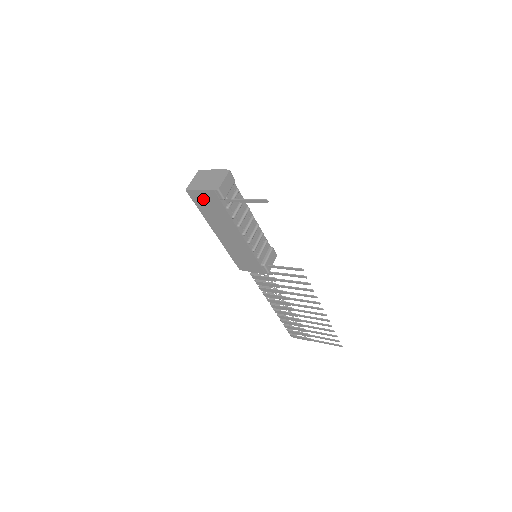
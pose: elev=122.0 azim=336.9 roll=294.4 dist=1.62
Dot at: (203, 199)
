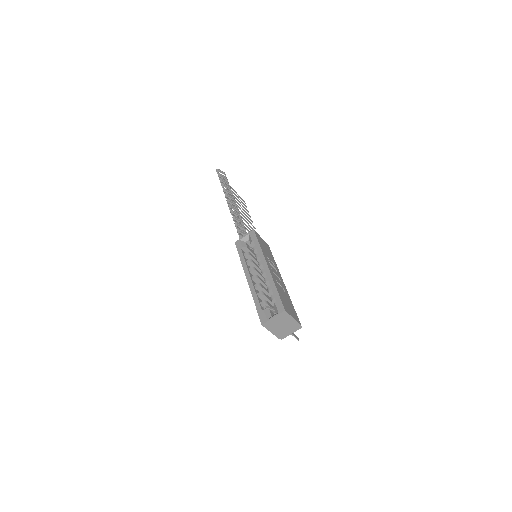
Dot at: occluded
